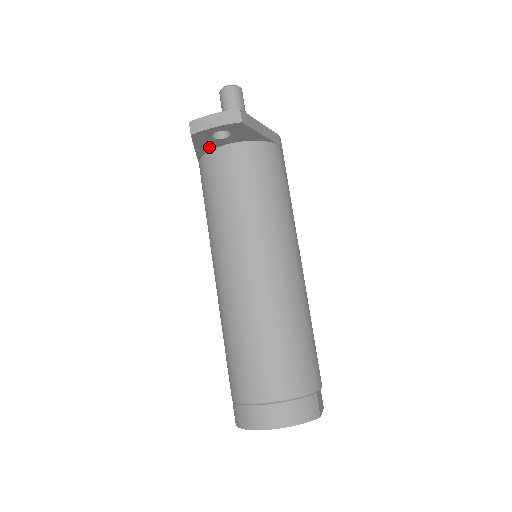
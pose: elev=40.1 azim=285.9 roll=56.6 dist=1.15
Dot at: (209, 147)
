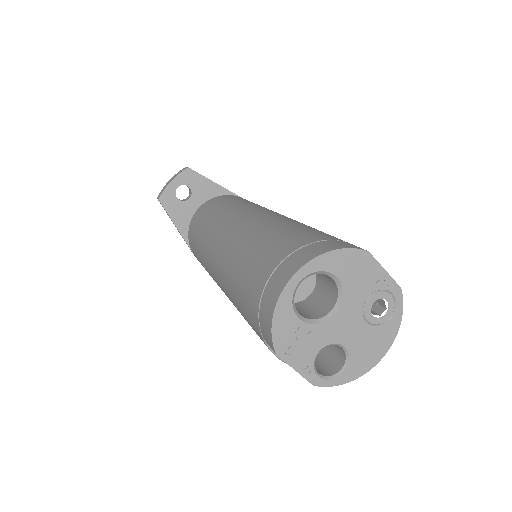
Dot at: (186, 219)
